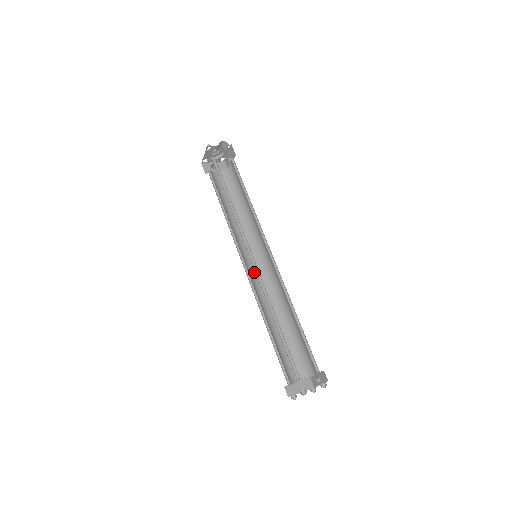
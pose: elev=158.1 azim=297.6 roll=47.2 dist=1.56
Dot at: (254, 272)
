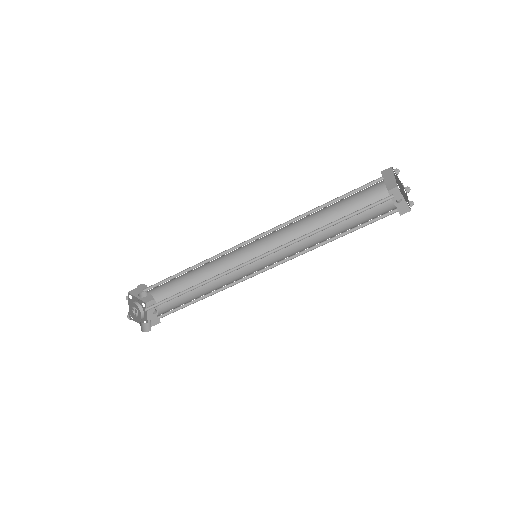
Dot at: occluded
